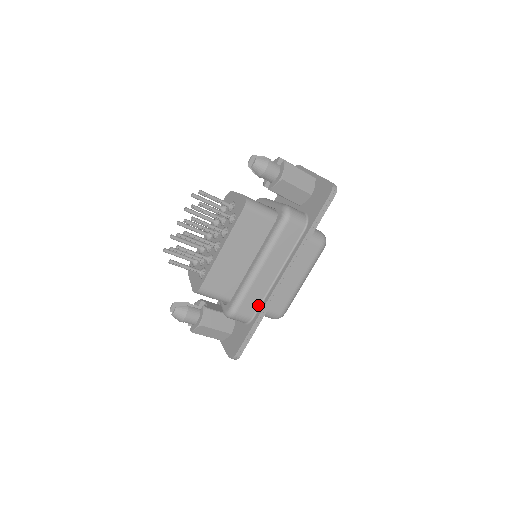
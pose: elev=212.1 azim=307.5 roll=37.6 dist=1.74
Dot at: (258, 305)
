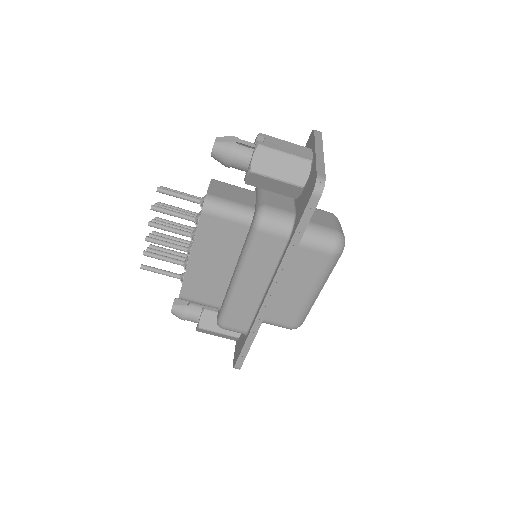
Dot at: (250, 320)
